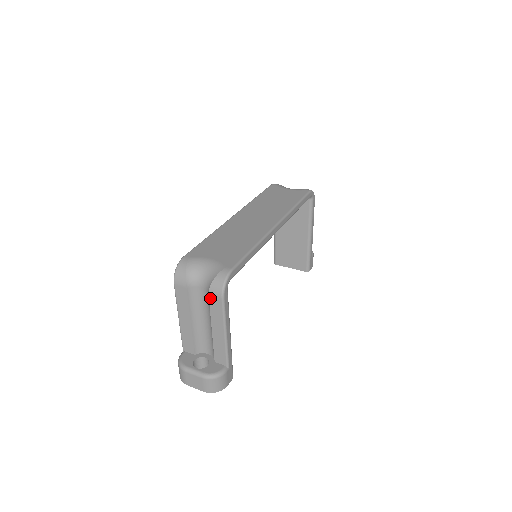
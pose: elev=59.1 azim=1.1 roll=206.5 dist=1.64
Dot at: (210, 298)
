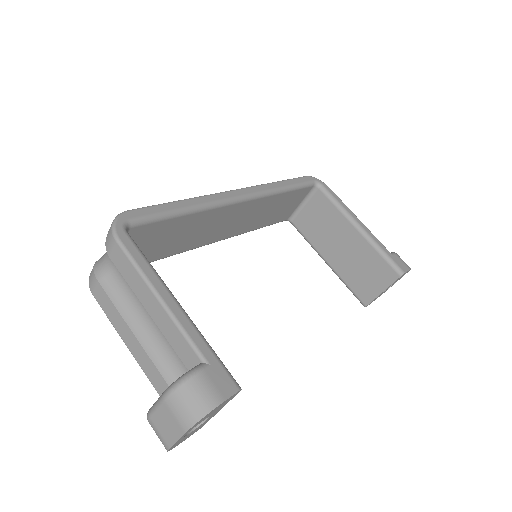
Dot at: (113, 260)
